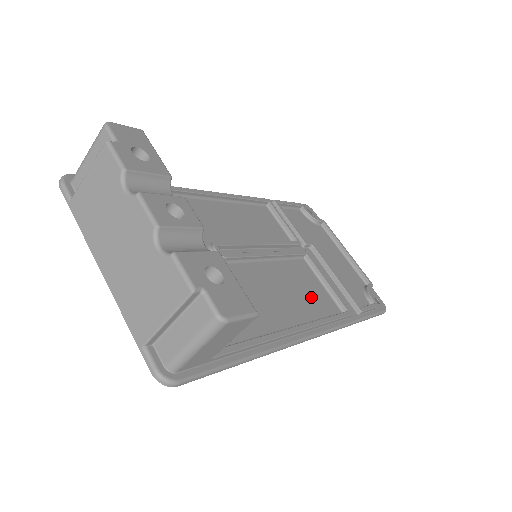
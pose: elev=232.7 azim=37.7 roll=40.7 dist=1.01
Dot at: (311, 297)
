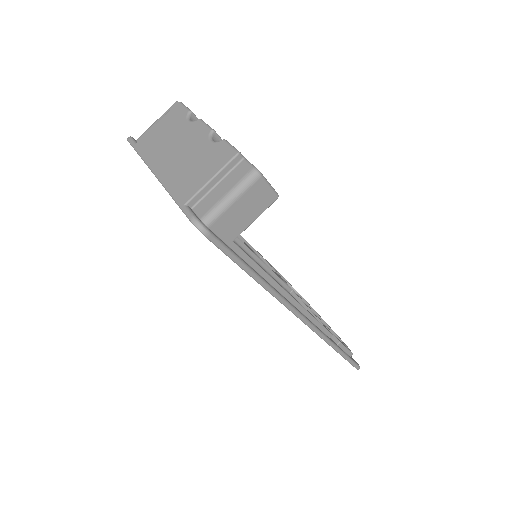
Dot at: occluded
